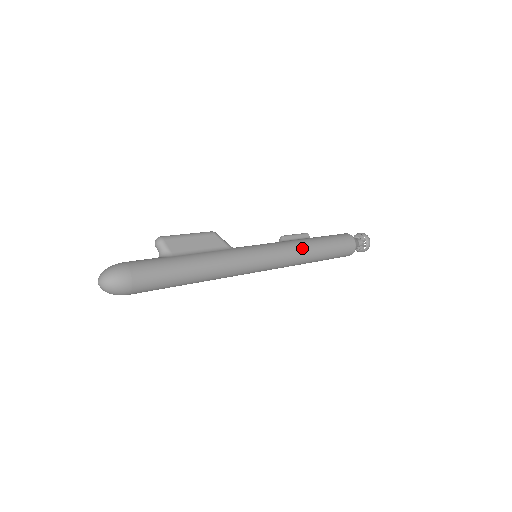
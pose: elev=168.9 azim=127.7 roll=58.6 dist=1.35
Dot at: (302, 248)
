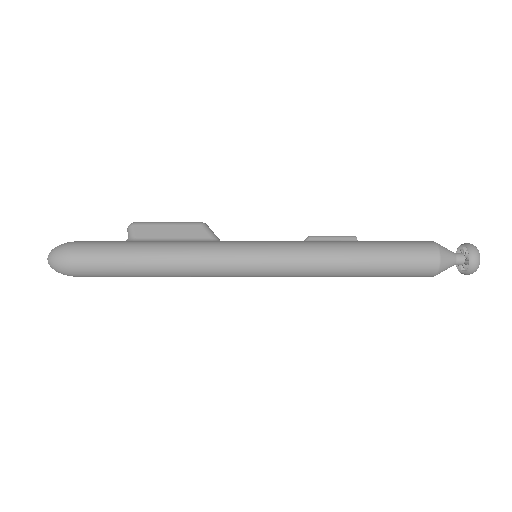
Dot at: (325, 250)
